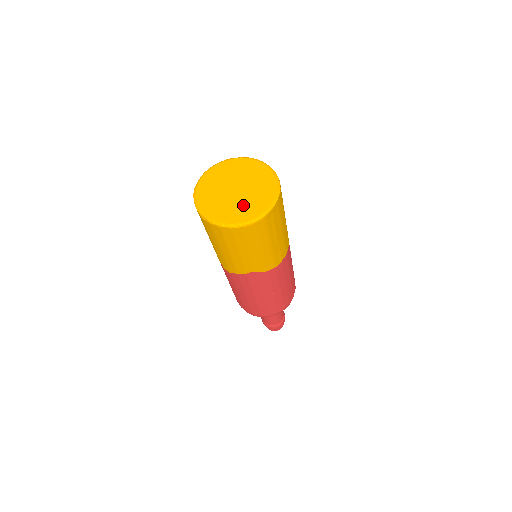
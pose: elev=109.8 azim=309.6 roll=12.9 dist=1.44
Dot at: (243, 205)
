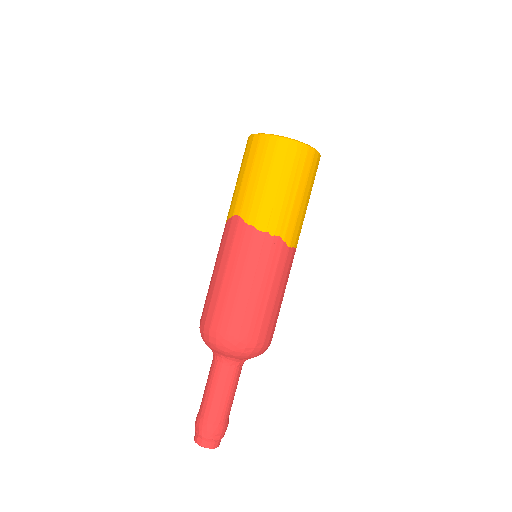
Dot at: occluded
